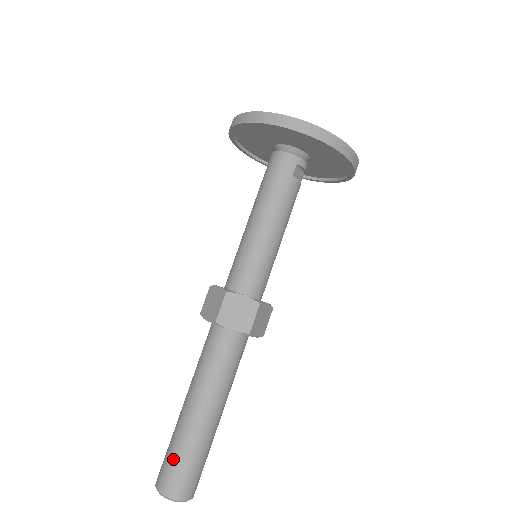
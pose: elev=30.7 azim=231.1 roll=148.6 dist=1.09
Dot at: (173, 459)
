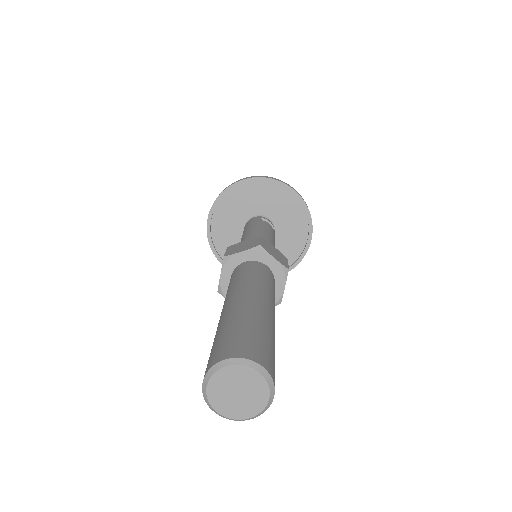
Dot at: (215, 341)
